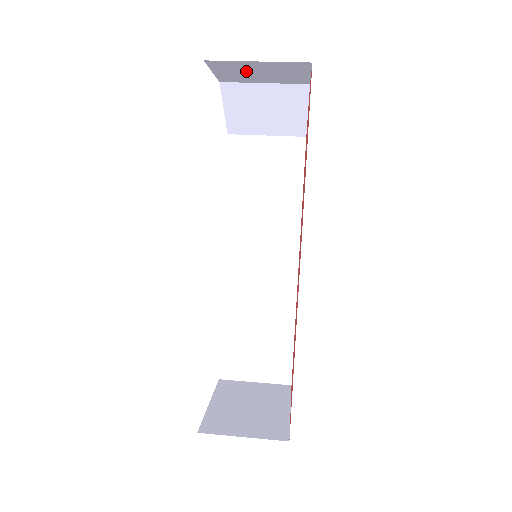
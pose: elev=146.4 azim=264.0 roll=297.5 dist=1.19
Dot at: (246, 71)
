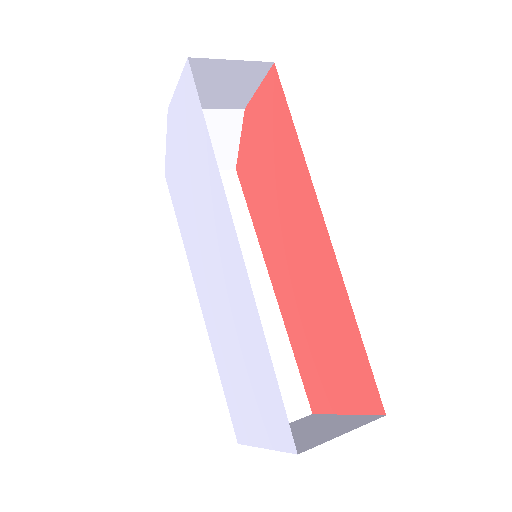
Dot at: (209, 82)
